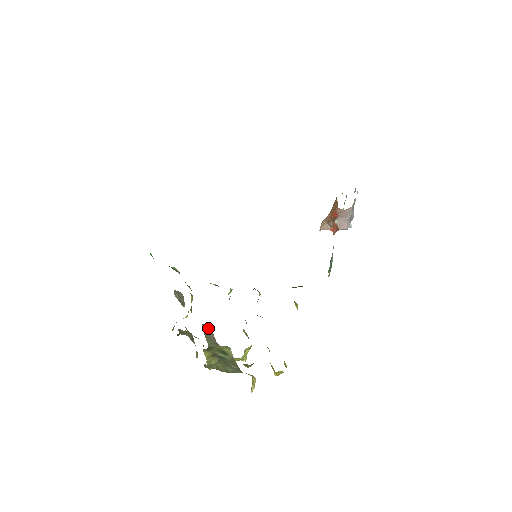
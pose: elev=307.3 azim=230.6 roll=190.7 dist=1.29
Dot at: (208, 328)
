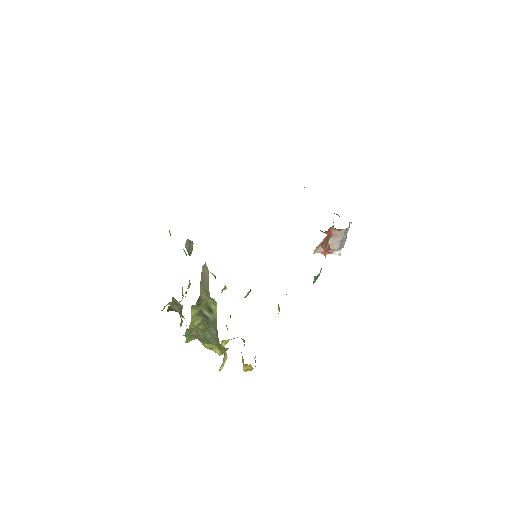
Dot at: (206, 271)
